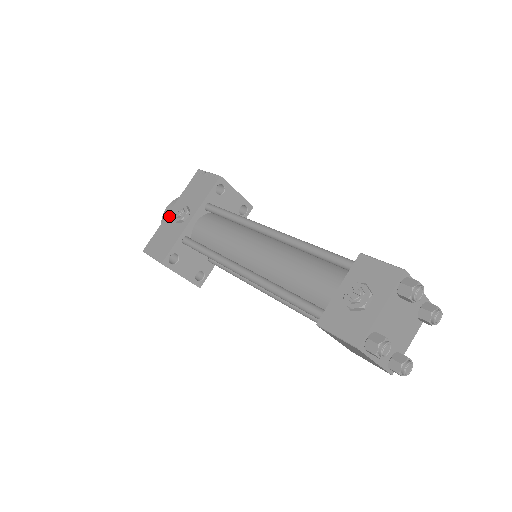
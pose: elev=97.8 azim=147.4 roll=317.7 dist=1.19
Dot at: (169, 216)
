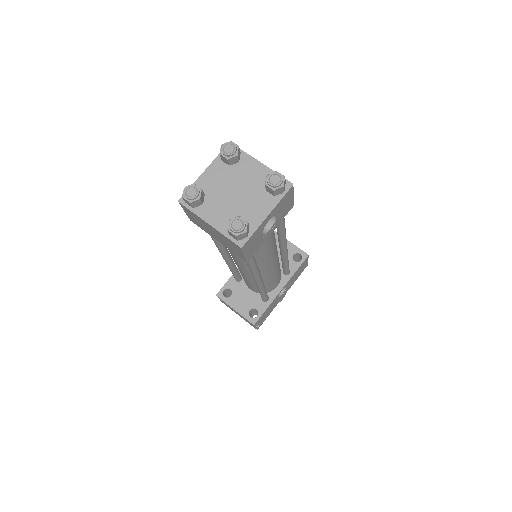
Dot at: occluded
